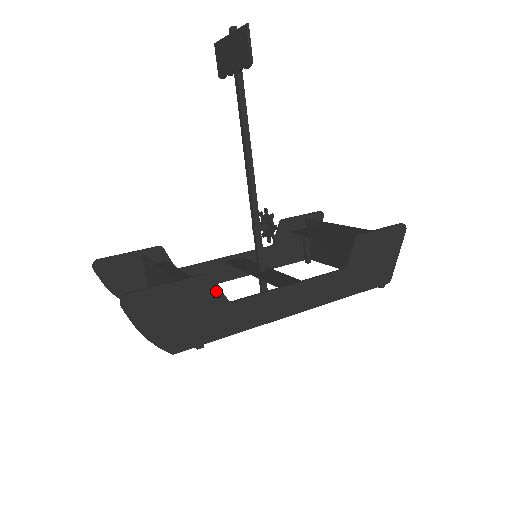
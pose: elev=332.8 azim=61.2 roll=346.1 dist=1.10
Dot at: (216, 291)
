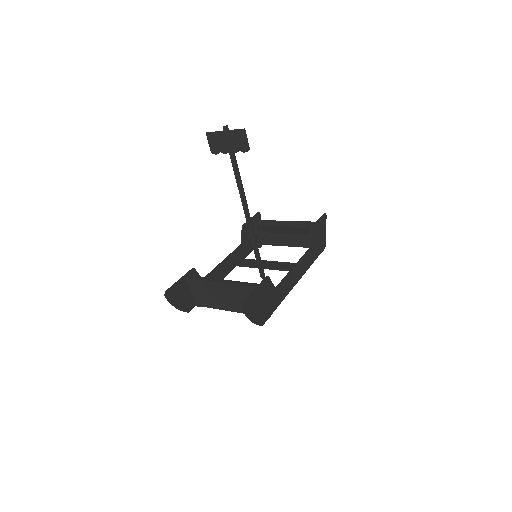
Dot at: (271, 285)
